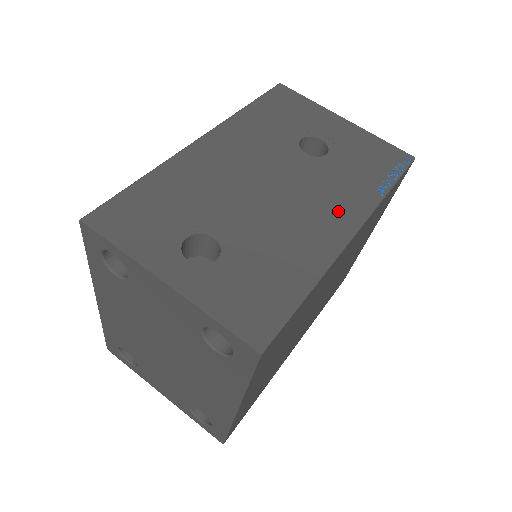
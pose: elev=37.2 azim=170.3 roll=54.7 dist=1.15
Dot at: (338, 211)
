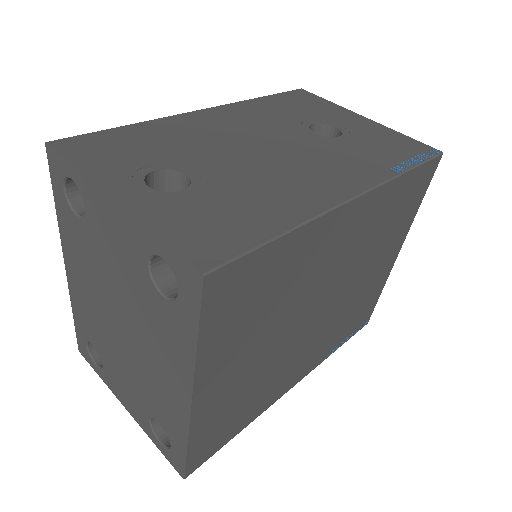
Dot at: (341, 176)
